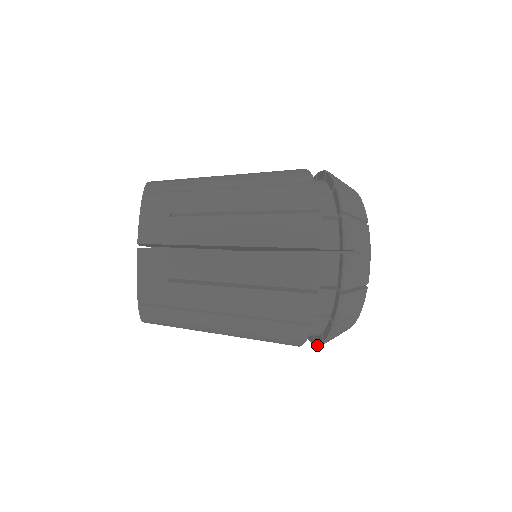
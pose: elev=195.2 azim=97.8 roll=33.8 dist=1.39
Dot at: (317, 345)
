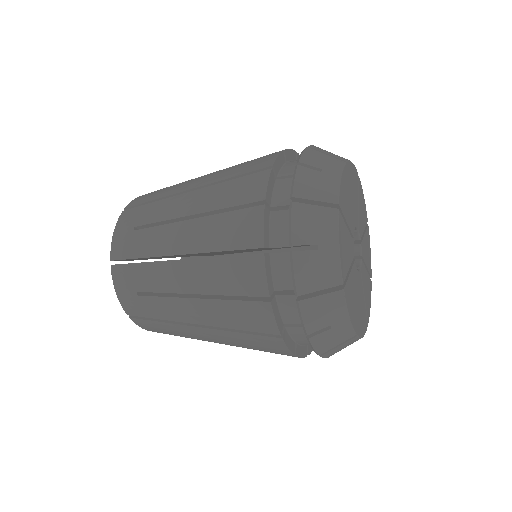
Dot at: occluded
